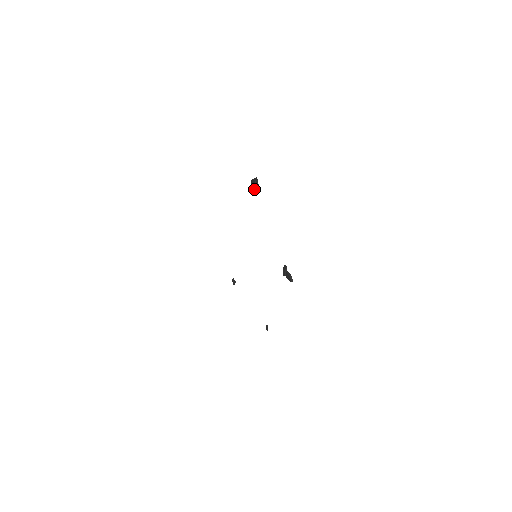
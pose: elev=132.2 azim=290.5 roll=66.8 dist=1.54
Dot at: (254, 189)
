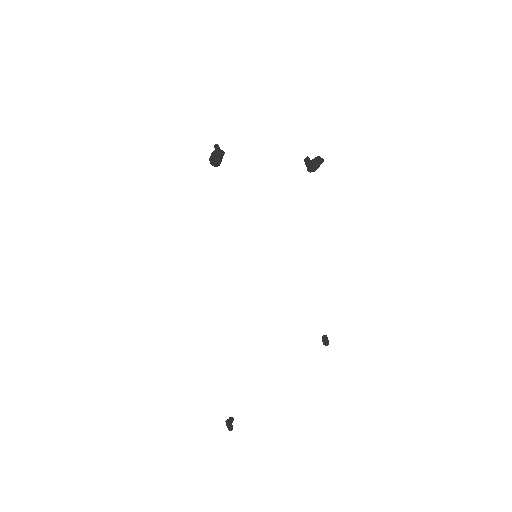
Dot at: (218, 161)
